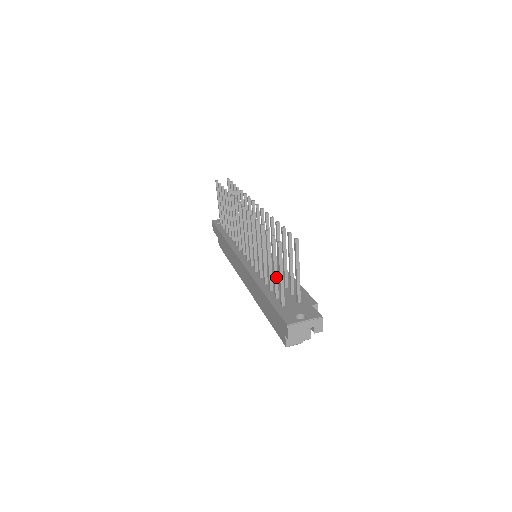
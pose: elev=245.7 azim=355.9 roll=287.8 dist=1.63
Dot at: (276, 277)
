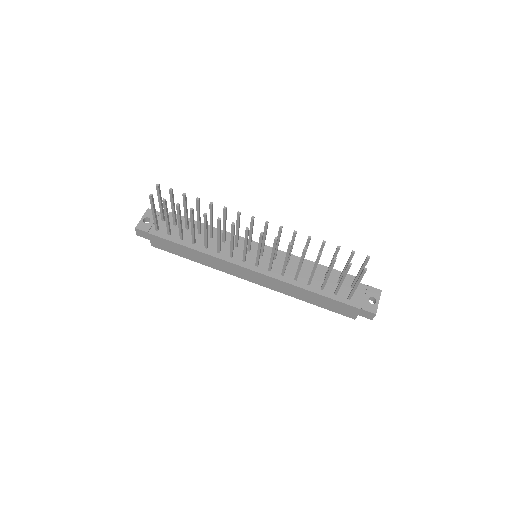
Dot at: (341, 284)
